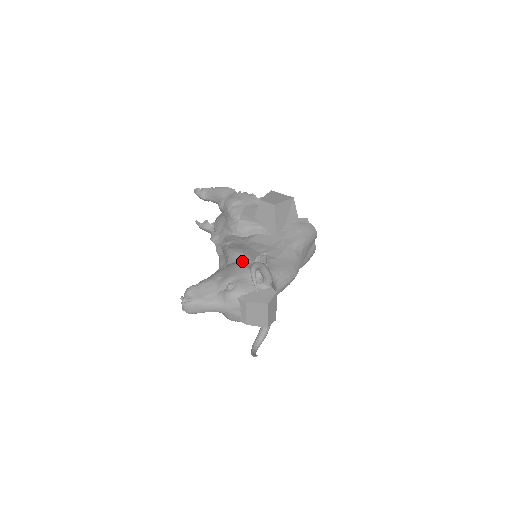
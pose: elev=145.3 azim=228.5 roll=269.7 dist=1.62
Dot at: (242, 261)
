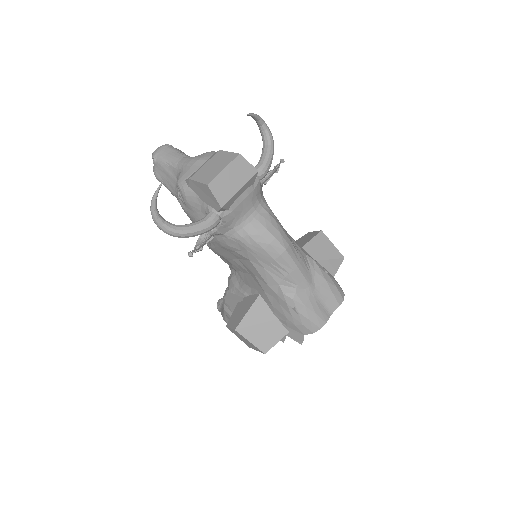
Dot at: occluded
